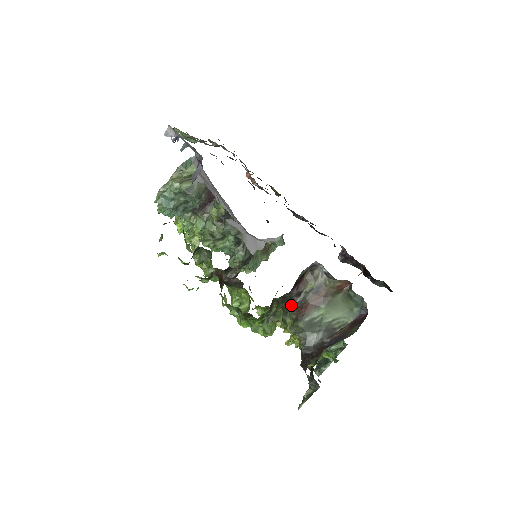
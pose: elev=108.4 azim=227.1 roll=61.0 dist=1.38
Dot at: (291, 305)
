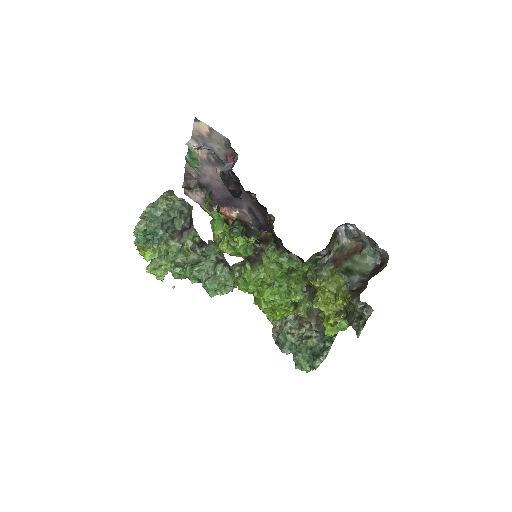
Dot at: (323, 263)
